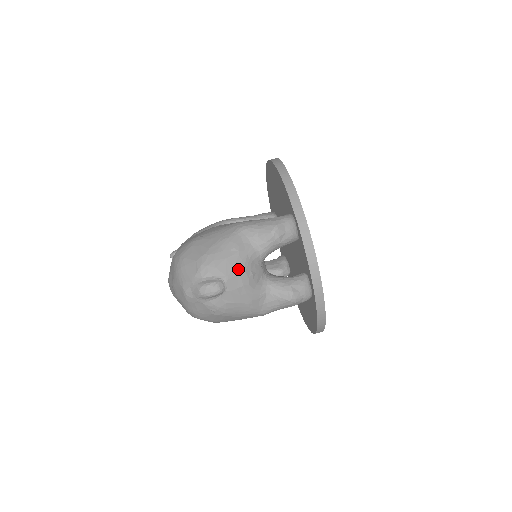
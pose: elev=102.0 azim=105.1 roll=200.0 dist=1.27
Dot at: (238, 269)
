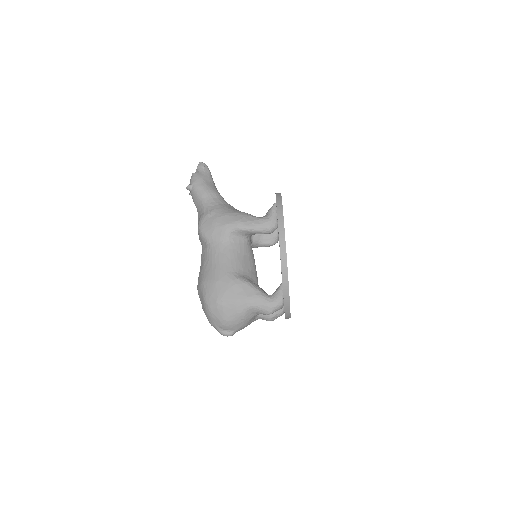
Dot at: (244, 326)
